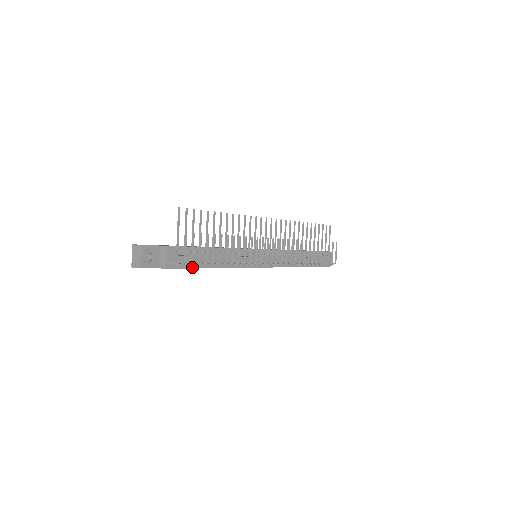
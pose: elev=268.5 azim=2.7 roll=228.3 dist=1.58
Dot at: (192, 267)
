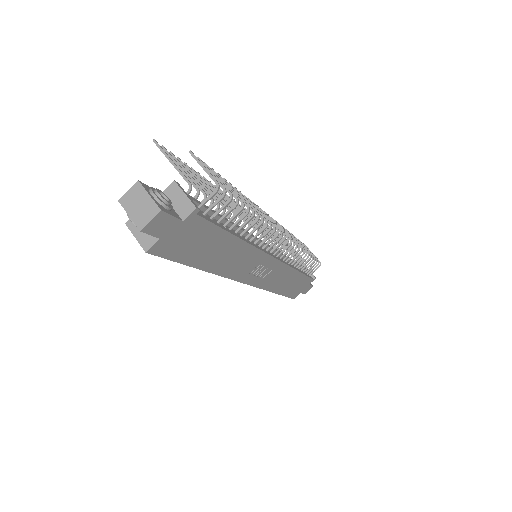
Dot at: (219, 226)
